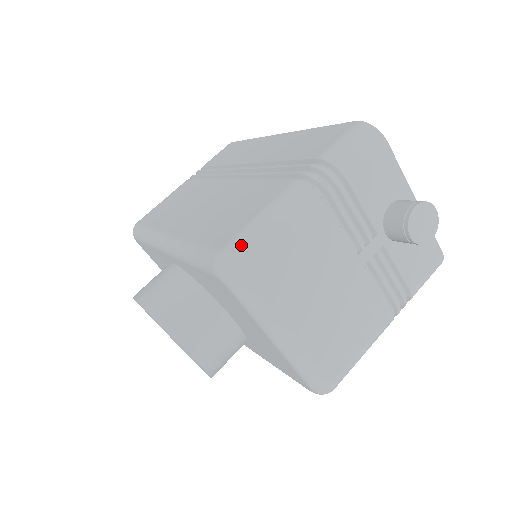
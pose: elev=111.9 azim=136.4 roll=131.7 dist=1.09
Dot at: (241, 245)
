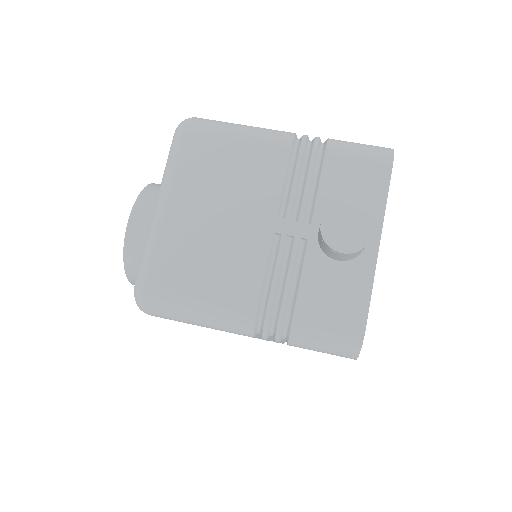
Dot at: occluded
